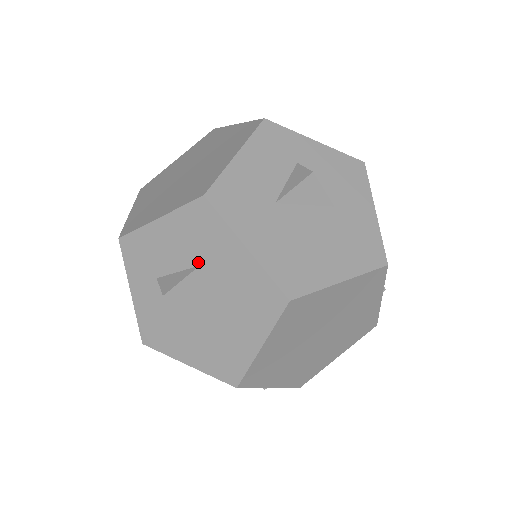
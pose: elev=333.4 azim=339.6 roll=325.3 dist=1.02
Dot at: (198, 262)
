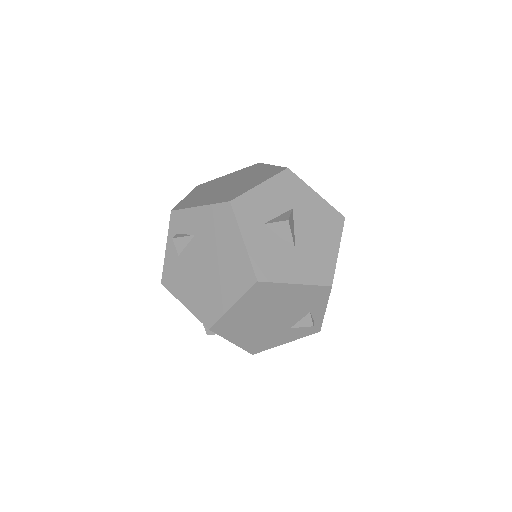
Dot at: (291, 206)
